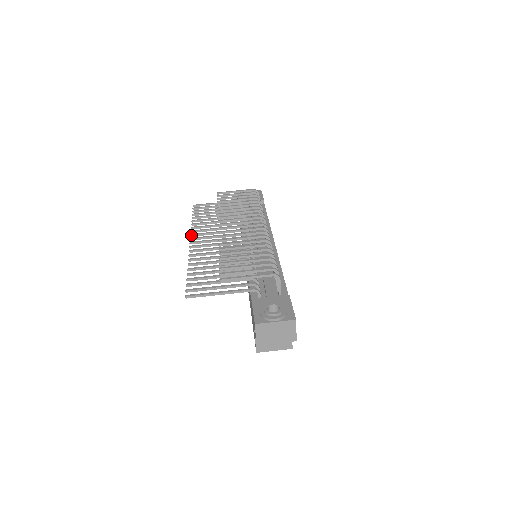
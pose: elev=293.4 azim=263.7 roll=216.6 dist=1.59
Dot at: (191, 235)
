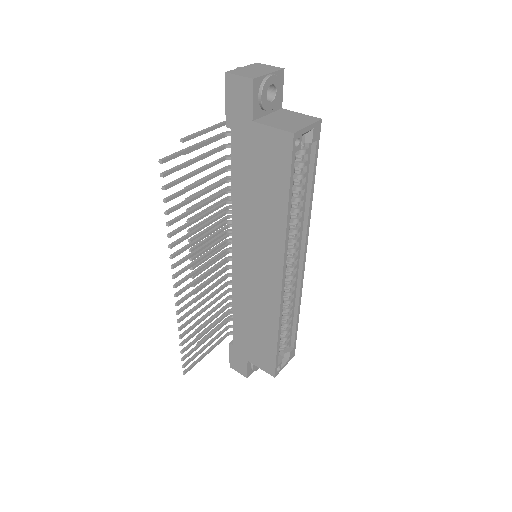
Dot at: (175, 303)
